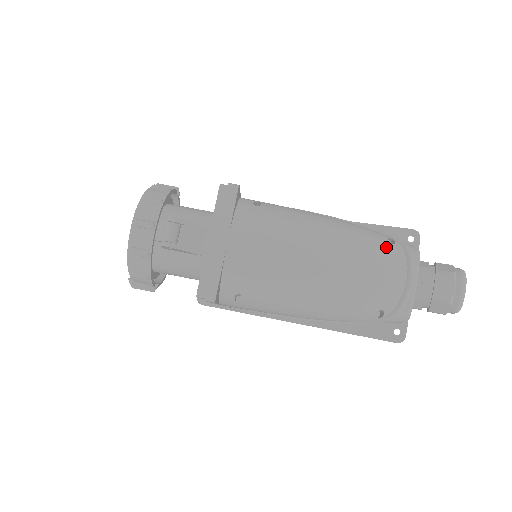
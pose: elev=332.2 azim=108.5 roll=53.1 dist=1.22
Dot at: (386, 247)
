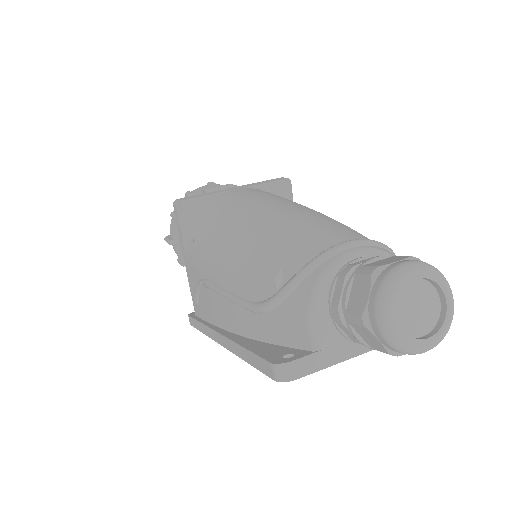
Dot at: (361, 234)
